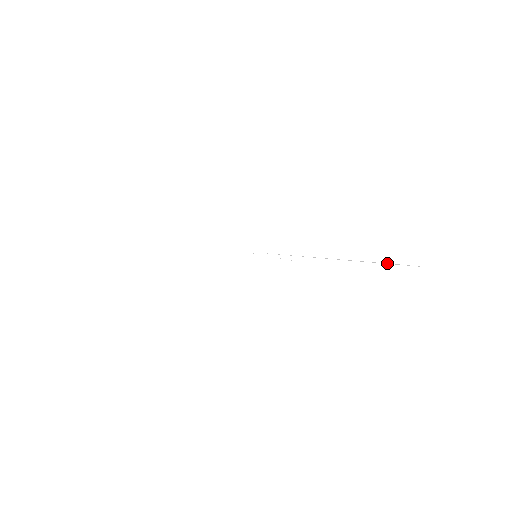
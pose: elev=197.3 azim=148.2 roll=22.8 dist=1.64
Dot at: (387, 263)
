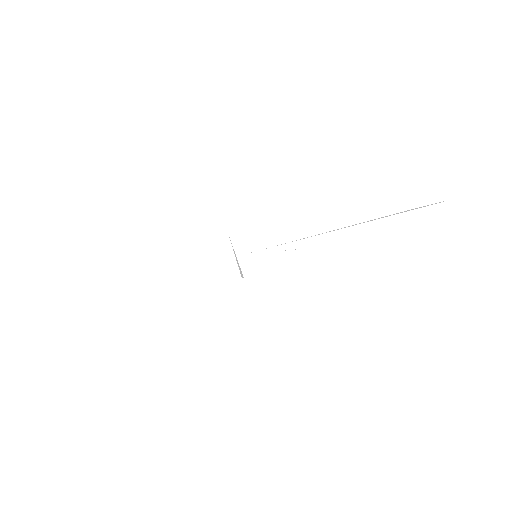
Dot at: (396, 213)
